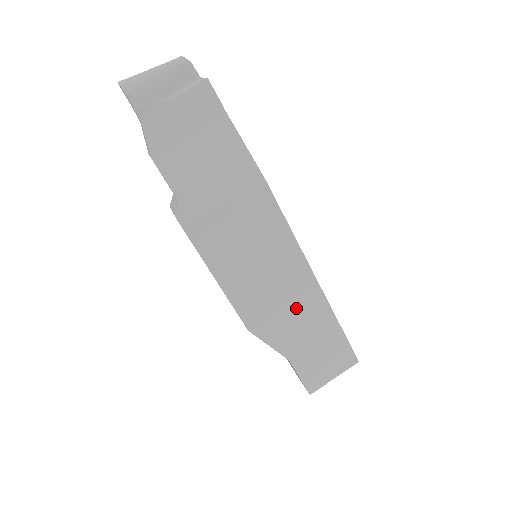
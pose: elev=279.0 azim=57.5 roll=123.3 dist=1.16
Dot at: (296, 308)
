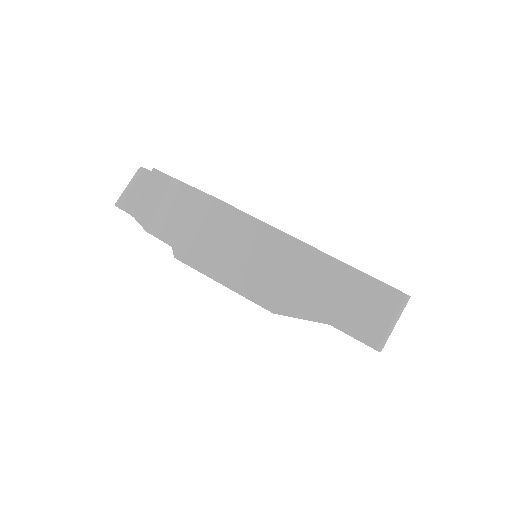
Dot at: (302, 275)
